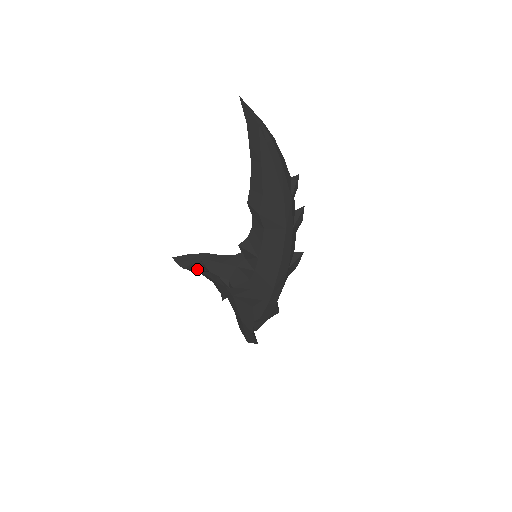
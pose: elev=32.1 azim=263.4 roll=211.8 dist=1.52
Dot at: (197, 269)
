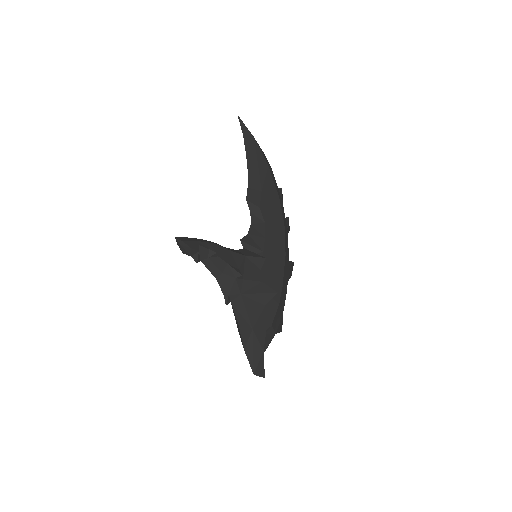
Dot at: (204, 253)
